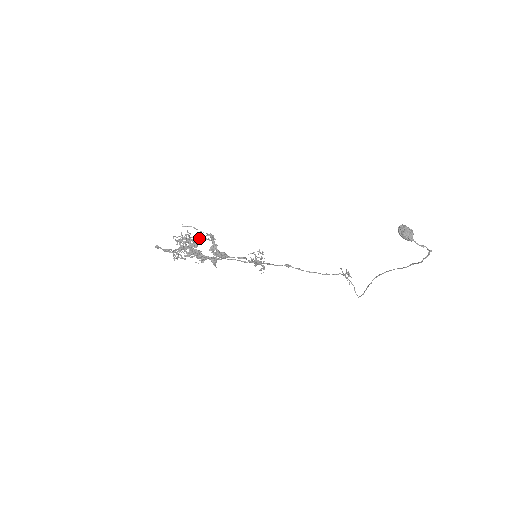
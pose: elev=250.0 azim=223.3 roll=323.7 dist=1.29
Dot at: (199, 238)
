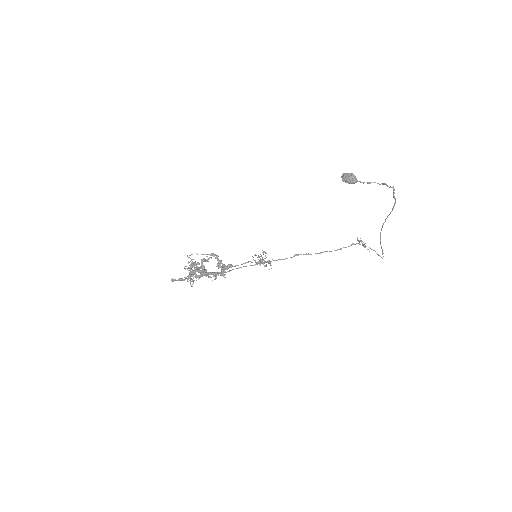
Dot at: (202, 260)
